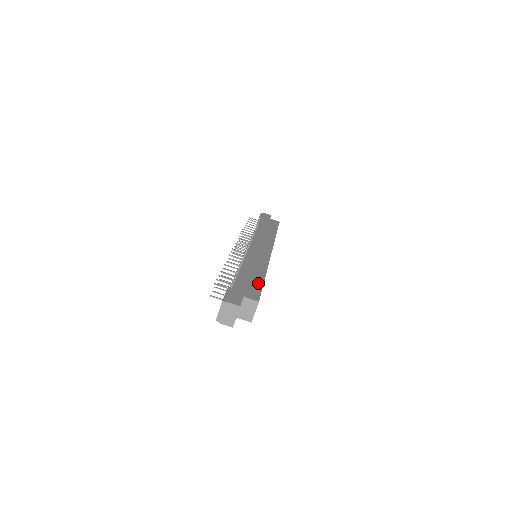
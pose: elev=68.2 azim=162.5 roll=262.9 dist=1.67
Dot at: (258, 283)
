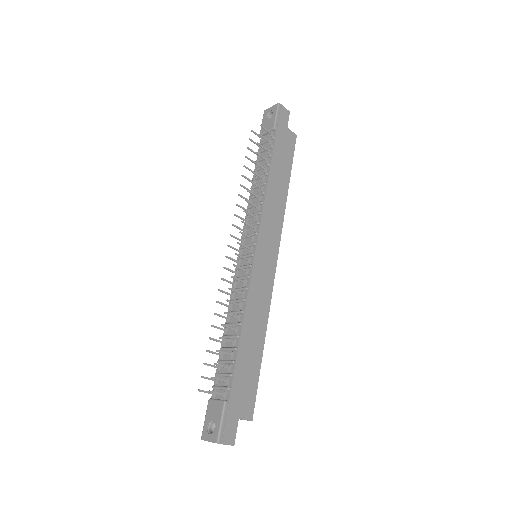
Dot at: (255, 371)
